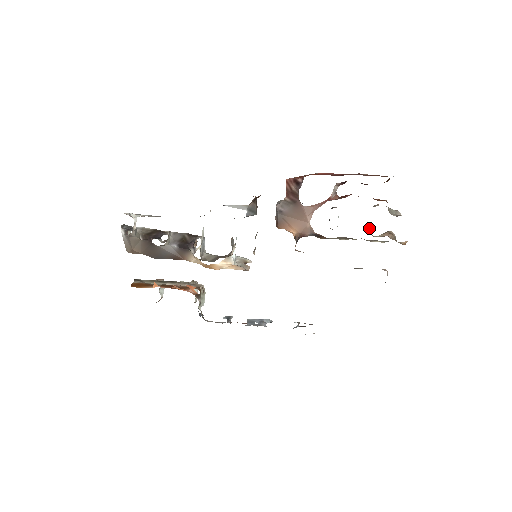
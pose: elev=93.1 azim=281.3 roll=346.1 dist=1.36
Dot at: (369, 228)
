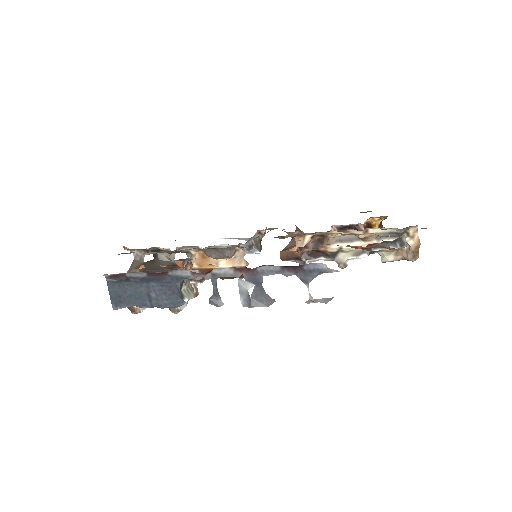
Dot at: occluded
